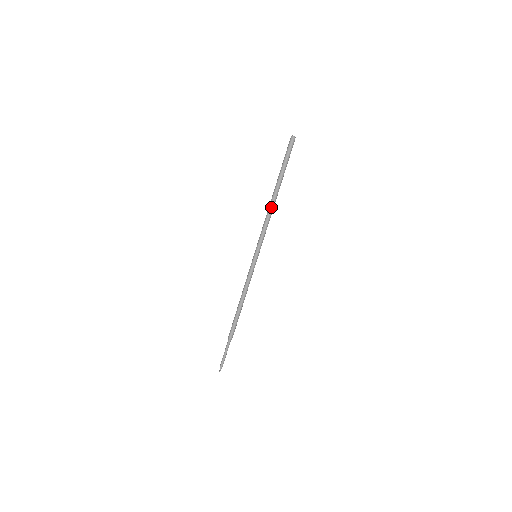
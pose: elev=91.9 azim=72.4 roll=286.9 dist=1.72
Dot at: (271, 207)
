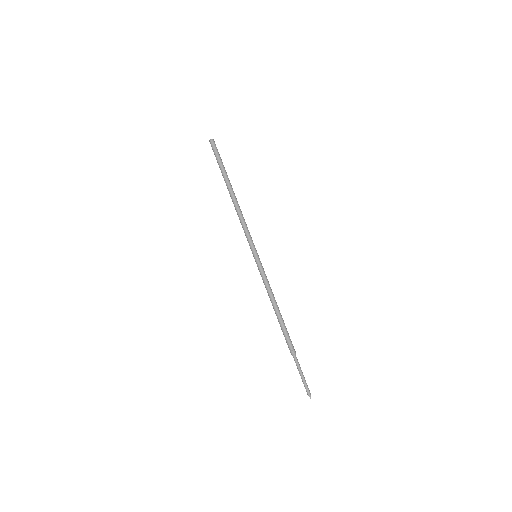
Dot at: (236, 204)
